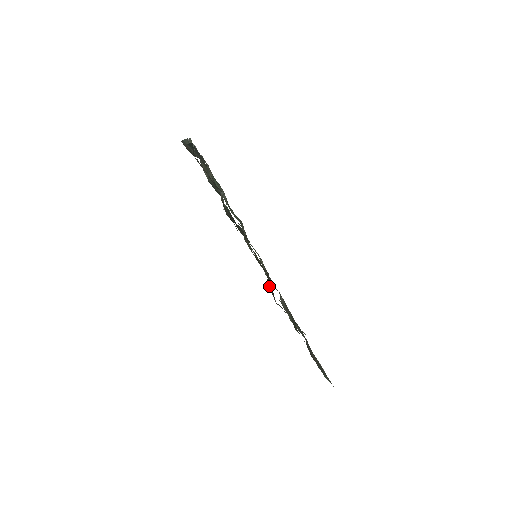
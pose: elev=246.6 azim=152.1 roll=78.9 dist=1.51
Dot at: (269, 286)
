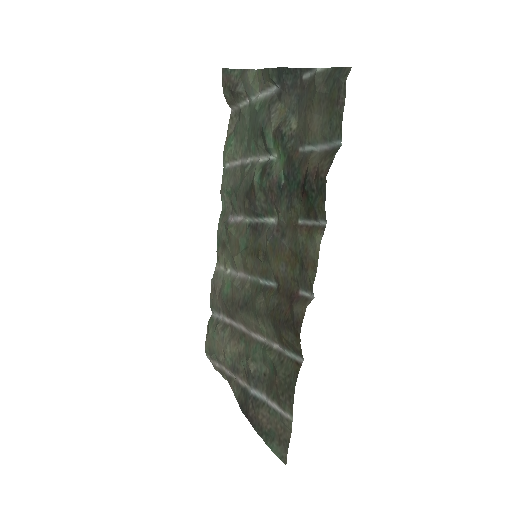
Dot at: (257, 301)
